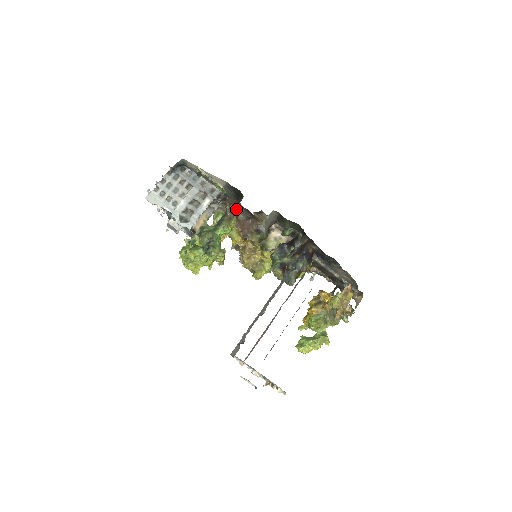
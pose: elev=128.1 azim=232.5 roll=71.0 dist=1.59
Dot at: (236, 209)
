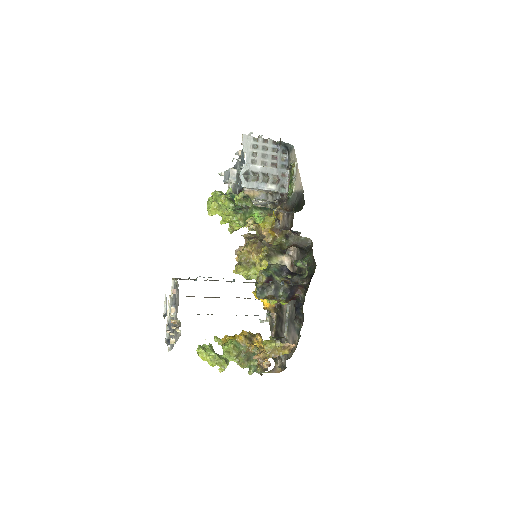
Dot at: (284, 213)
